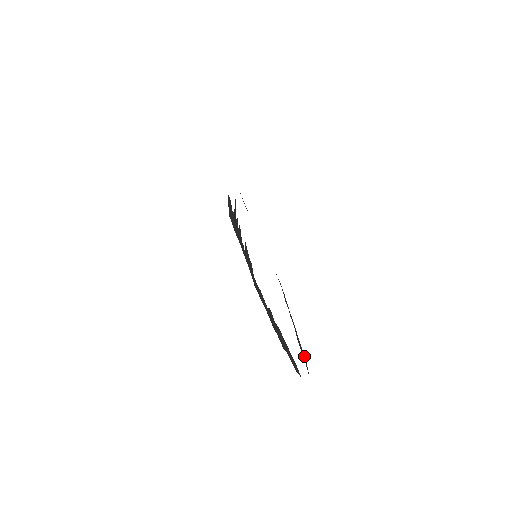
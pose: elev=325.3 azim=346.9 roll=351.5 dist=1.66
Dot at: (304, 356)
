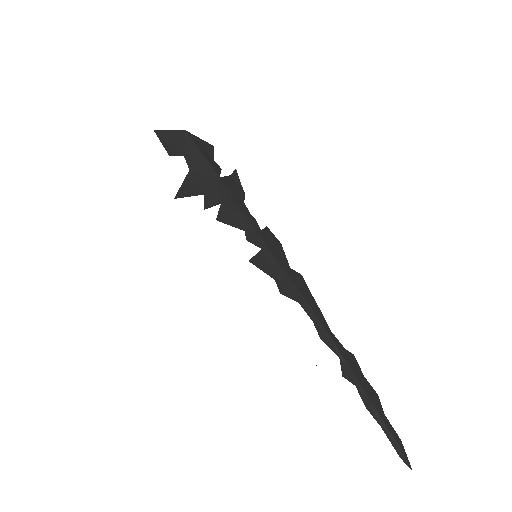
Dot at: (396, 444)
